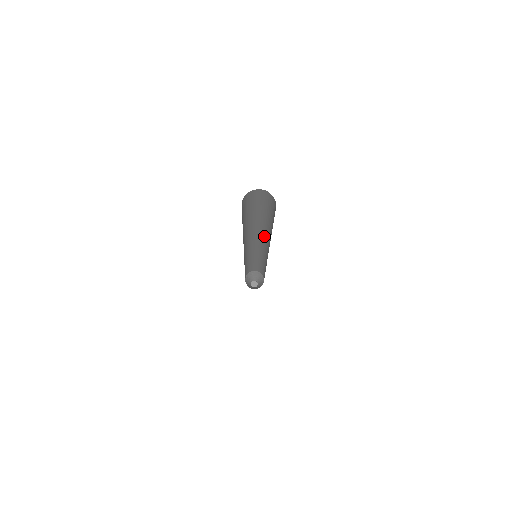
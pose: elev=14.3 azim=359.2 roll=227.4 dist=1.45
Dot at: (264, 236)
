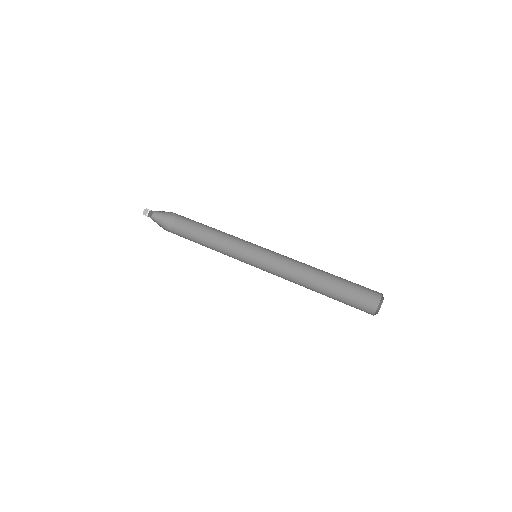
Dot at: occluded
